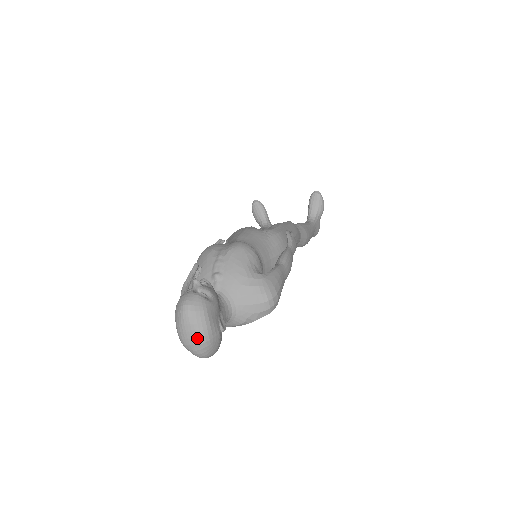
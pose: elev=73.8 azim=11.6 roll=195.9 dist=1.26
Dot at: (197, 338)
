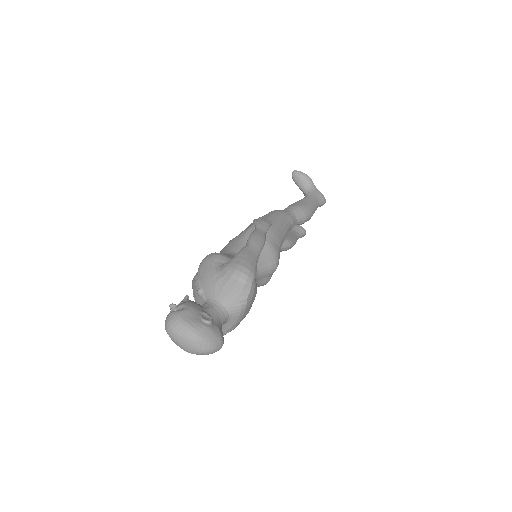
Dot at: (188, 341)
